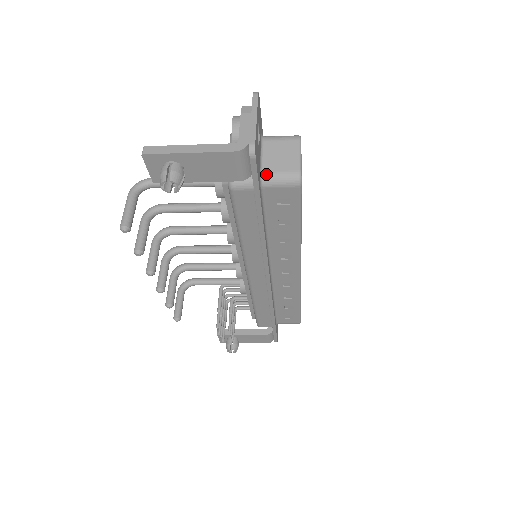
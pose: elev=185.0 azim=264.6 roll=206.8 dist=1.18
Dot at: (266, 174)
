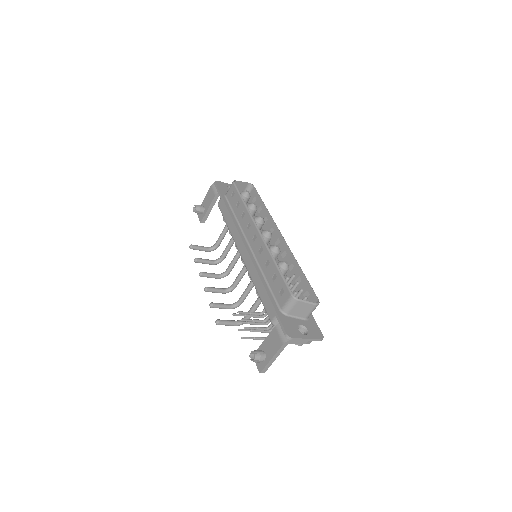
Dot at: occluded
